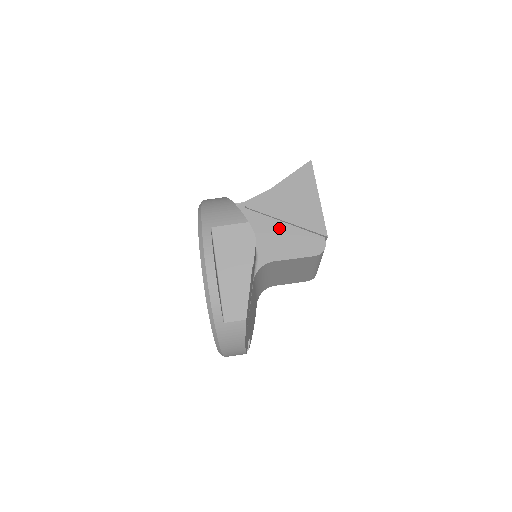
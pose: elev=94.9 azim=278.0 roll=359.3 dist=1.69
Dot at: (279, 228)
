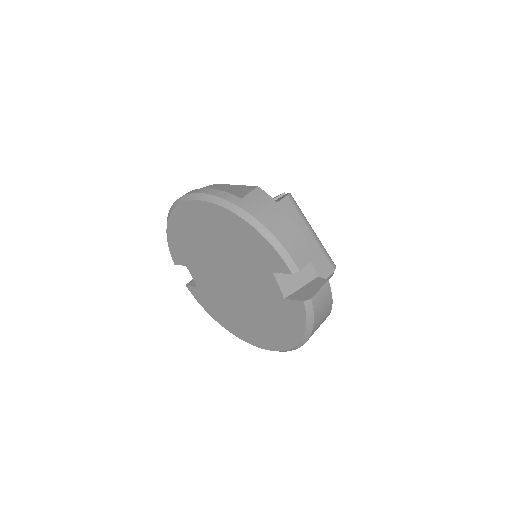
Dot at: occluded
